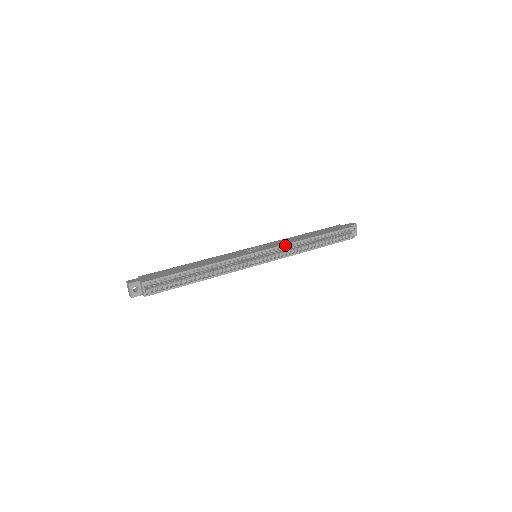
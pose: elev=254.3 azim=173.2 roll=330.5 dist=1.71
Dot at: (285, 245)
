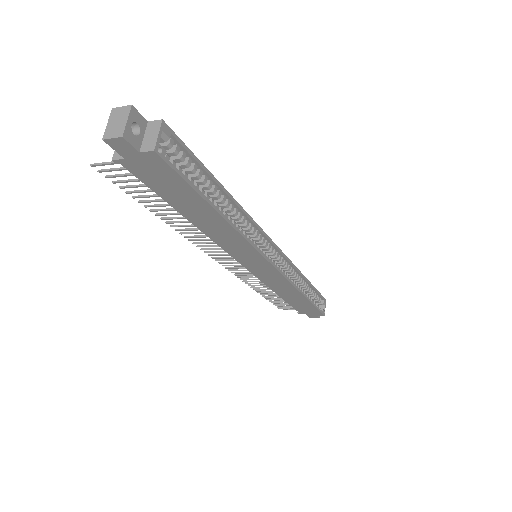
Dot at: (290, 262)
